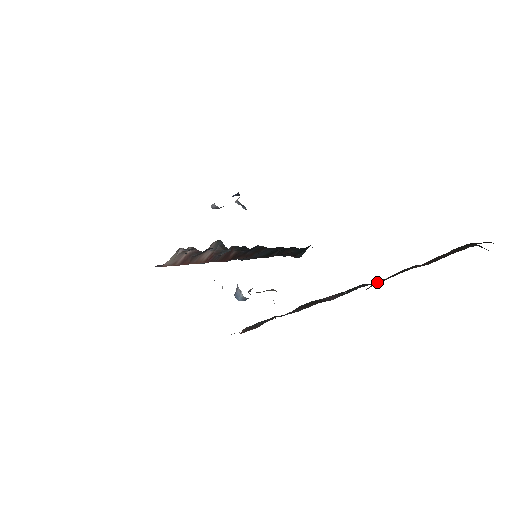
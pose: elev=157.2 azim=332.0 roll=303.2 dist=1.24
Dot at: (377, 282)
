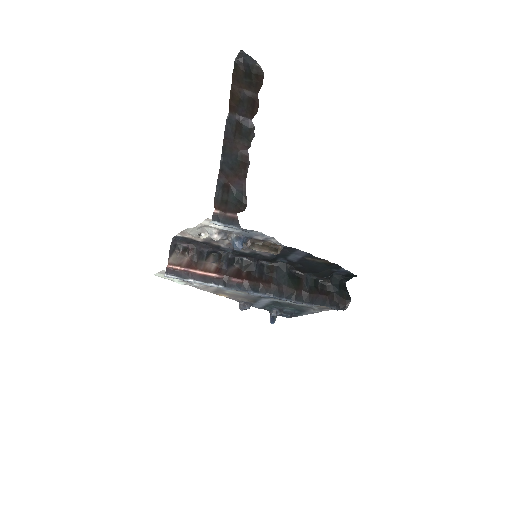
Dot at: (232, 107)
